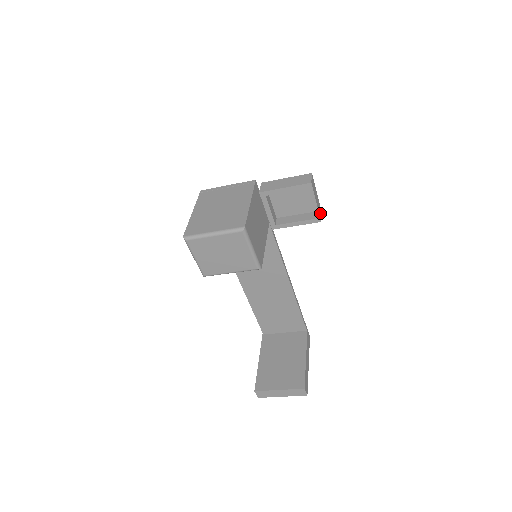
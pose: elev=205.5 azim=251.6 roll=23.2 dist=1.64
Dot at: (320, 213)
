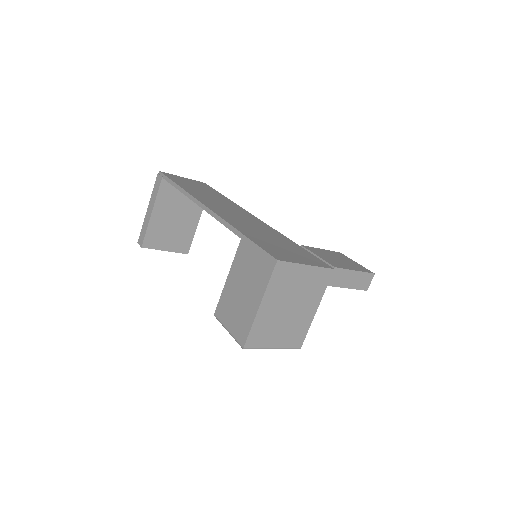
Dot at: occluded
